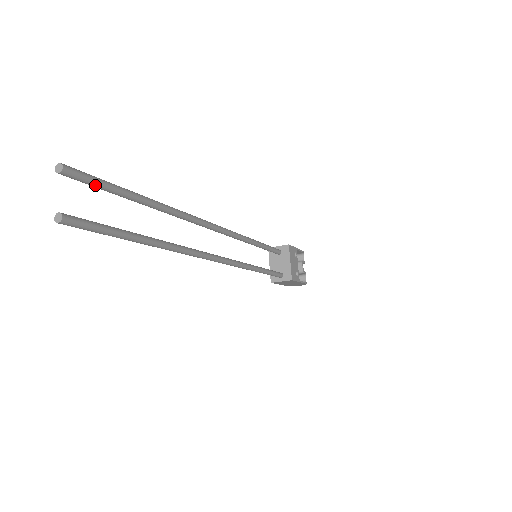
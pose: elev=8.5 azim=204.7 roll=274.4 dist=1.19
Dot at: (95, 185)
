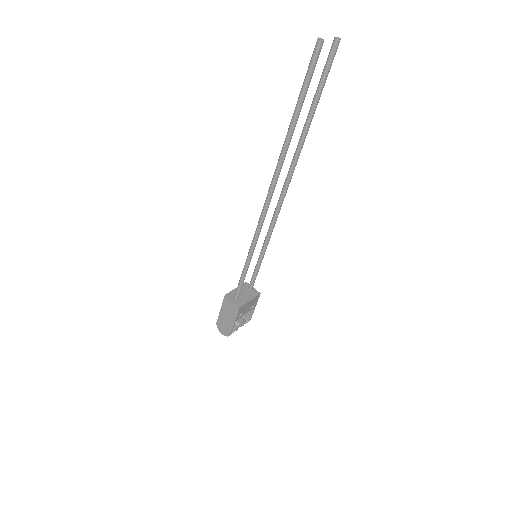
Dot at: (327, 67)
